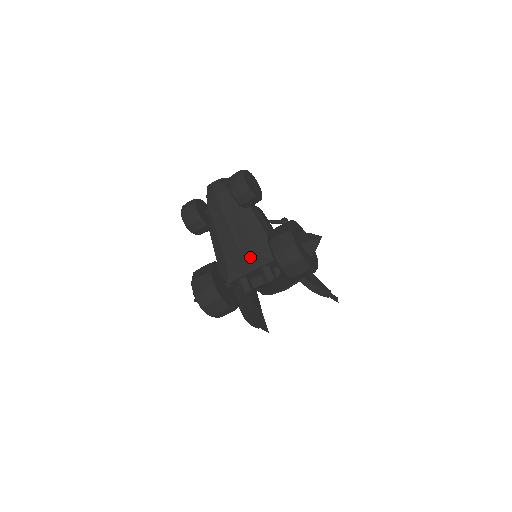
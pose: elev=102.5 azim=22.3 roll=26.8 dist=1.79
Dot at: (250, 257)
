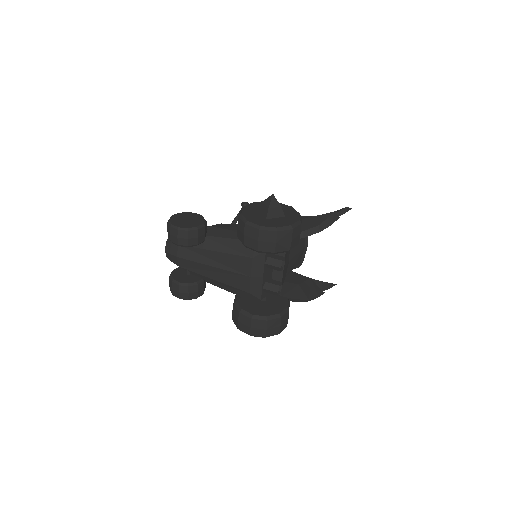
Dot at: (249, 268)
